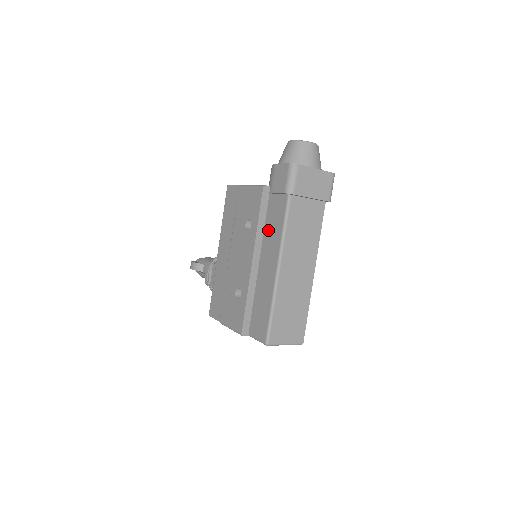
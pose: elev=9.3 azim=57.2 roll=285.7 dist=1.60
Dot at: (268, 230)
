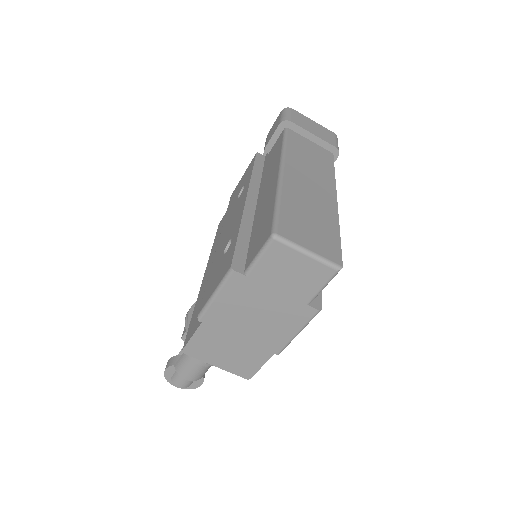
Dot at: (265, 173)
